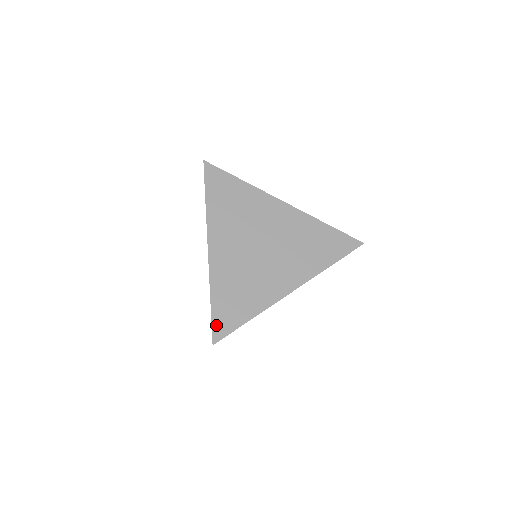
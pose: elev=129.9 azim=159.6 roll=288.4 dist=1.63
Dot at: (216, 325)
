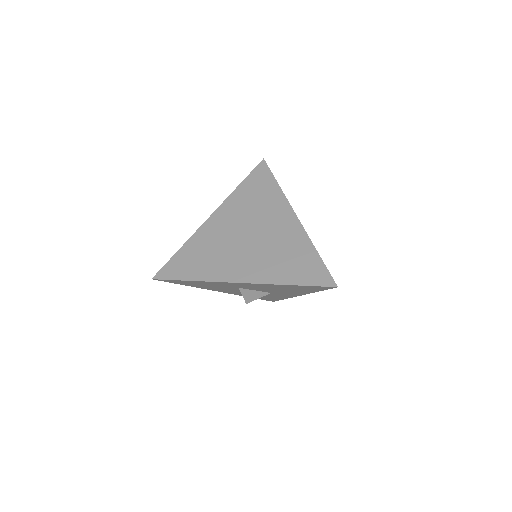
Dot at: (166, 268)
